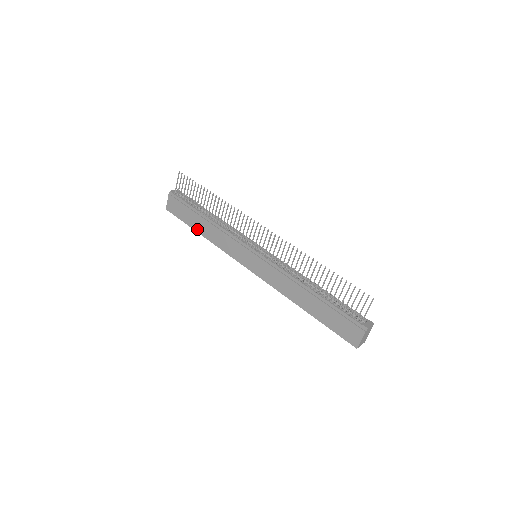
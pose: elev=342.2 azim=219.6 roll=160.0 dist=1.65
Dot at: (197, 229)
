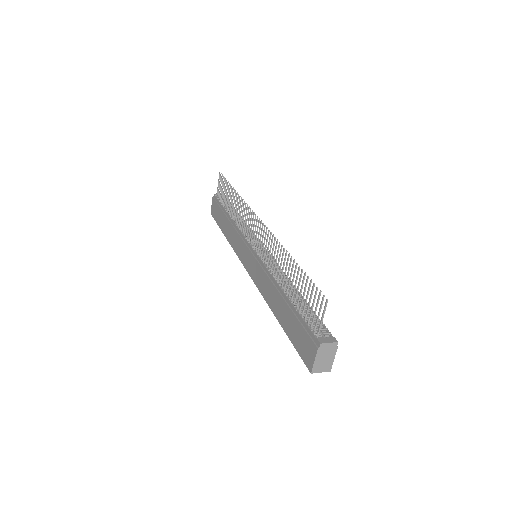
Dot at: (223, 230)
